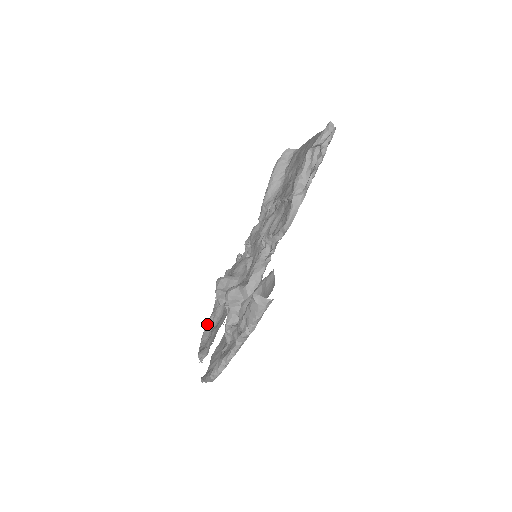
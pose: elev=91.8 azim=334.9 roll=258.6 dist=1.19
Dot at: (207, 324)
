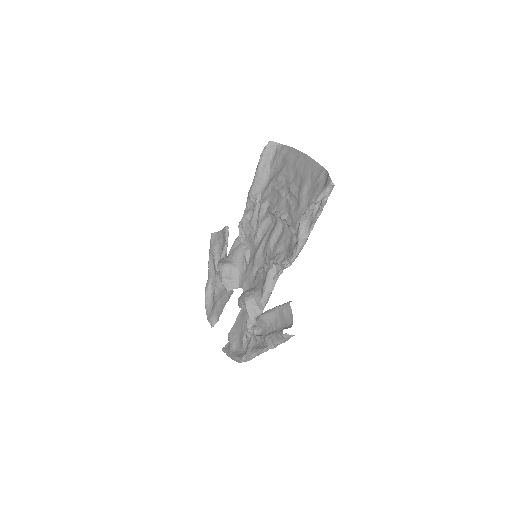
Dot at: (207, 288)
